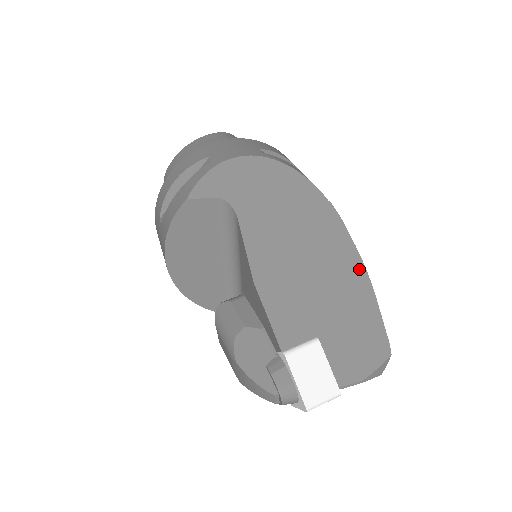
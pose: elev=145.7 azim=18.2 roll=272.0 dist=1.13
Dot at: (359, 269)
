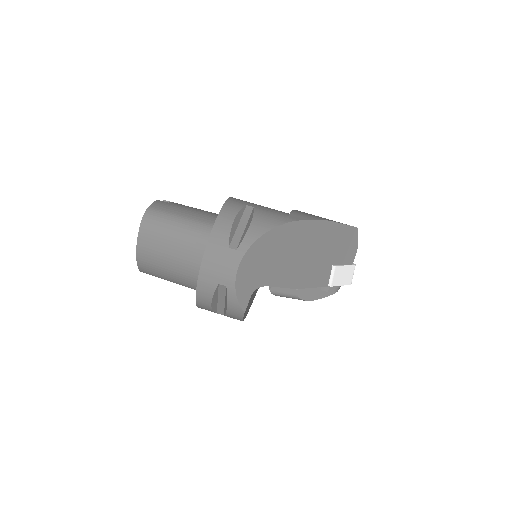
Dot at: (322, 225)
